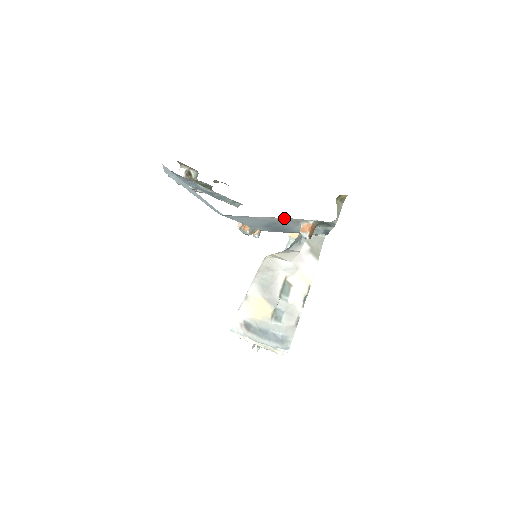
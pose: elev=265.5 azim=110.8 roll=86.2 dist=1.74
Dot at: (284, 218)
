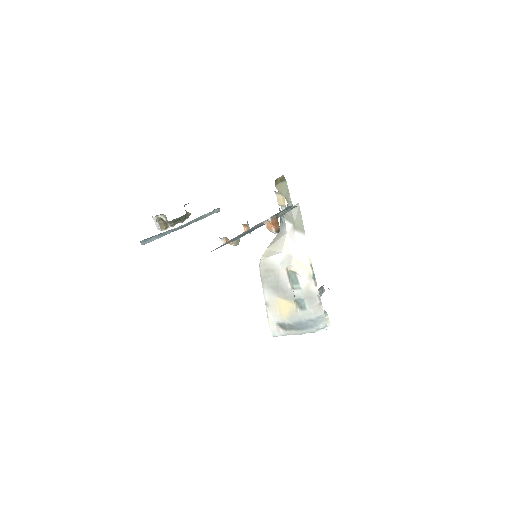
Dot at: (245, 231)
